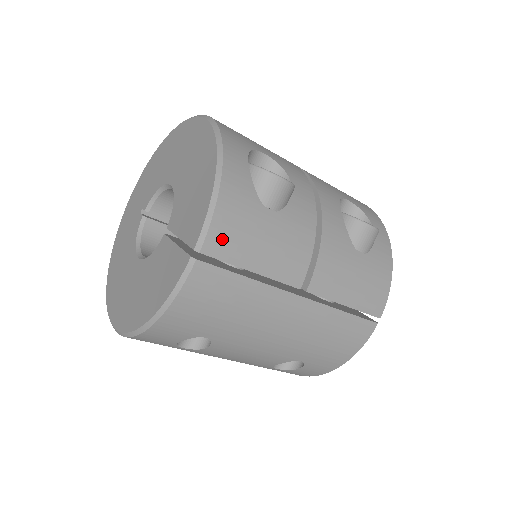
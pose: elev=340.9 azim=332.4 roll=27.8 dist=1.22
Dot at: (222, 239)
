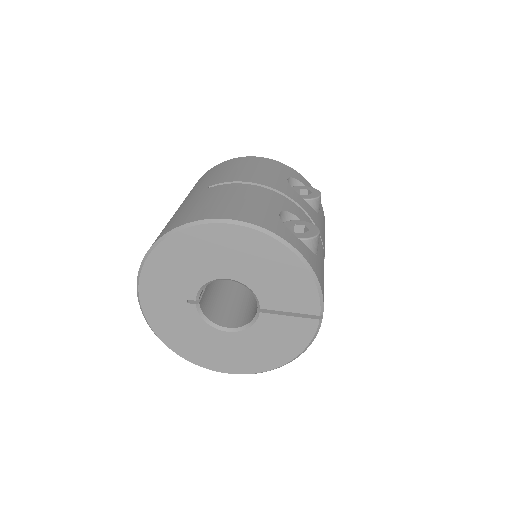
Dot at: occluded
